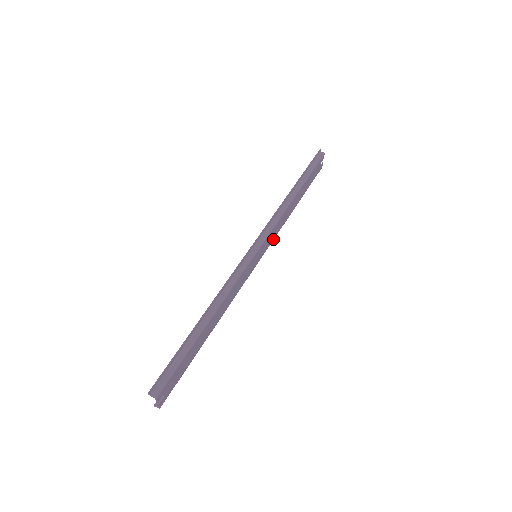
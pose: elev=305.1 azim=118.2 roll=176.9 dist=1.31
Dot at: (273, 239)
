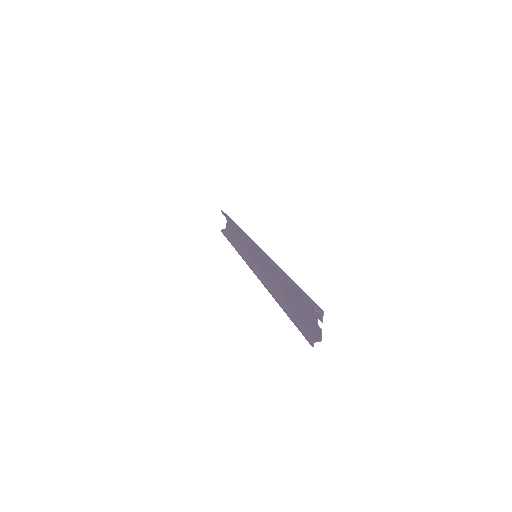
Dot at: (249, 255)
